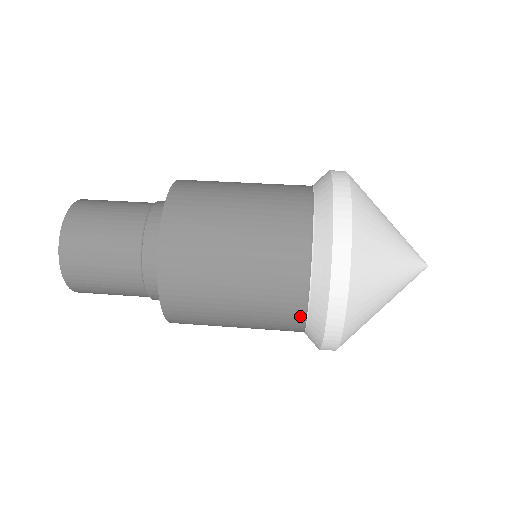
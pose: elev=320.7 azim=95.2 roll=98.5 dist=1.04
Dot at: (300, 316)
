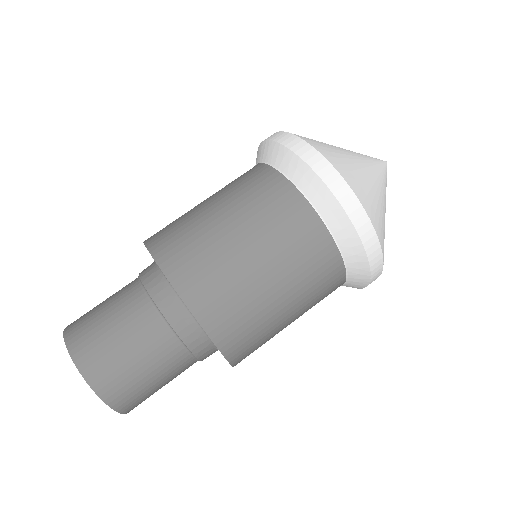
Dot at: occluded
